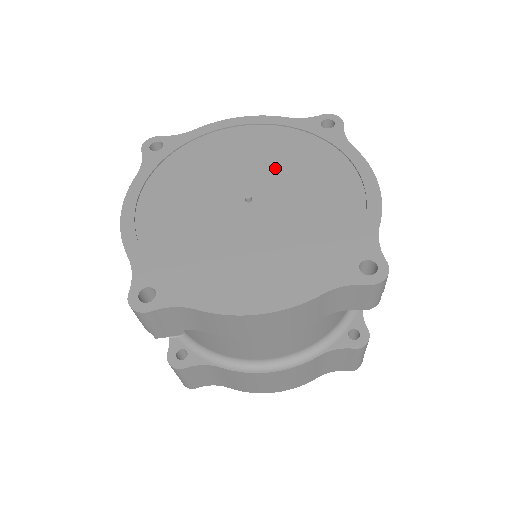
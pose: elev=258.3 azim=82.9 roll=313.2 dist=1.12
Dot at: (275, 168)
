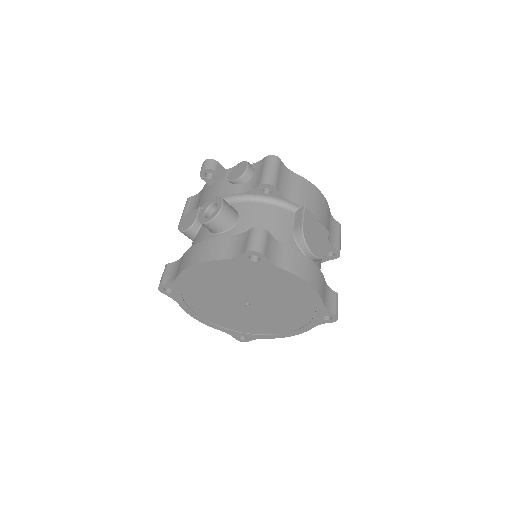
Dot at: (277, 307)
